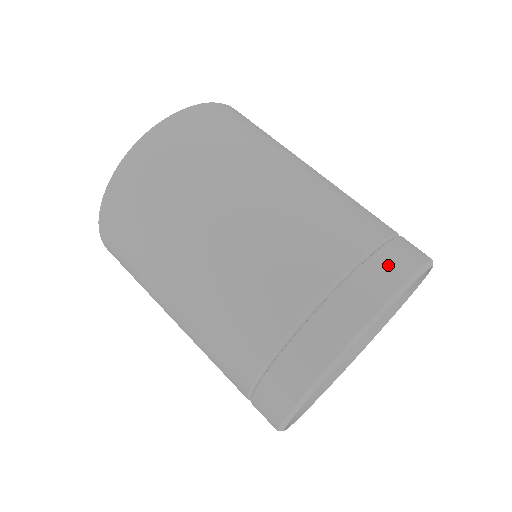
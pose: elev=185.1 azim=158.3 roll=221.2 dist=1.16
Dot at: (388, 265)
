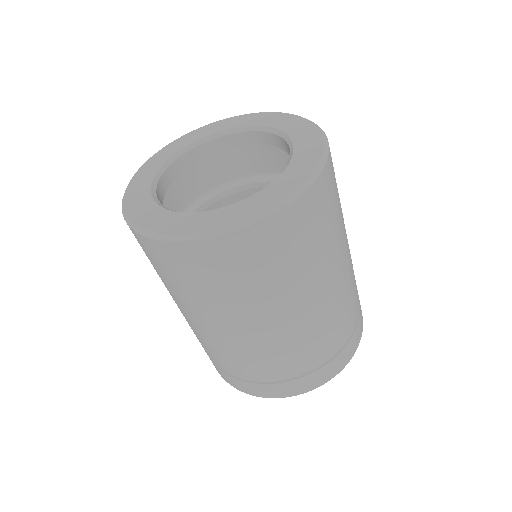
Dot at: (341, 360)
